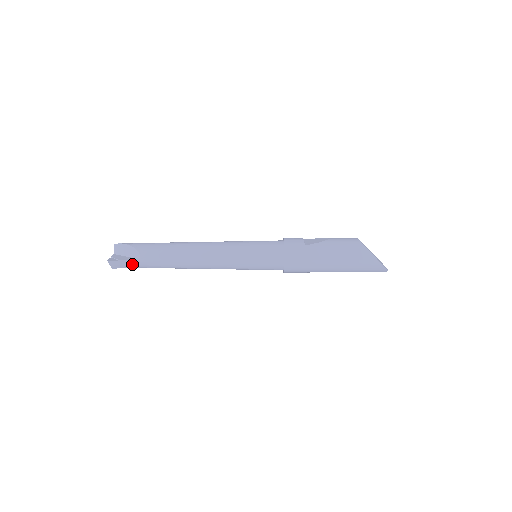
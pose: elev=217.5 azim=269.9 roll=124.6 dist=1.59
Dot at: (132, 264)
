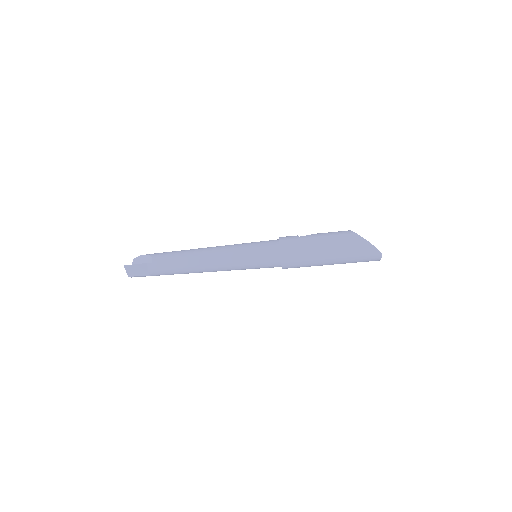
Dot at: (145, 270)
